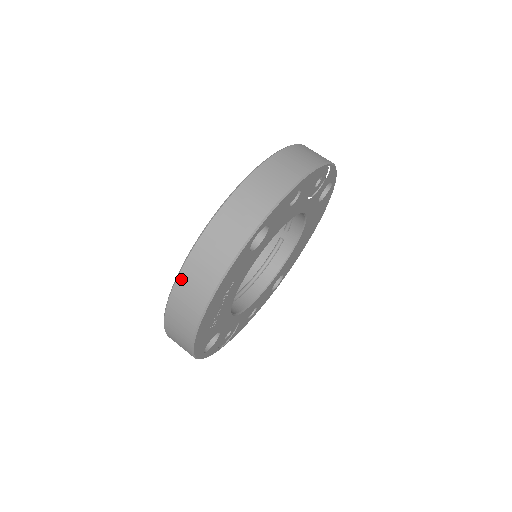
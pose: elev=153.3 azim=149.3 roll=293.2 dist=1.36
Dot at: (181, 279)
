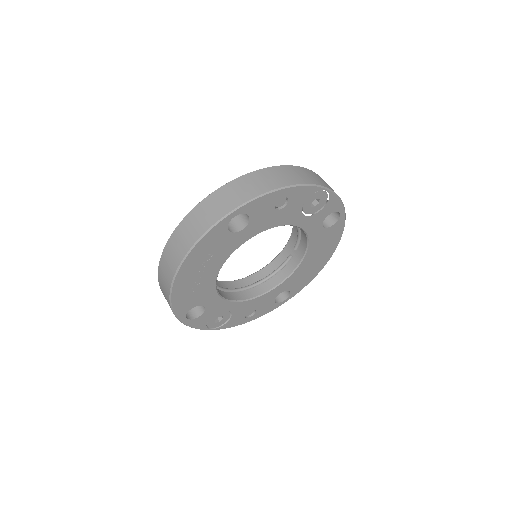
Dot at: (172, 238)
